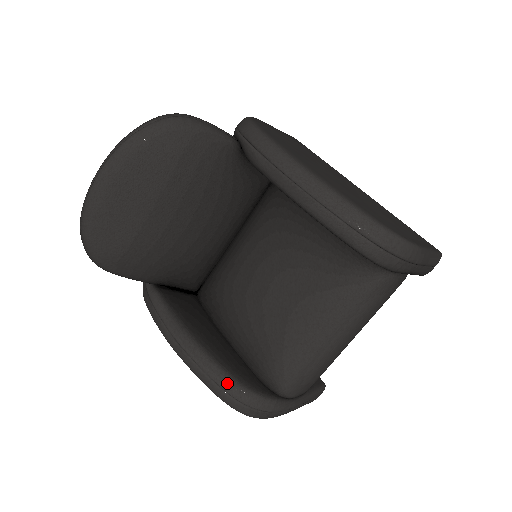
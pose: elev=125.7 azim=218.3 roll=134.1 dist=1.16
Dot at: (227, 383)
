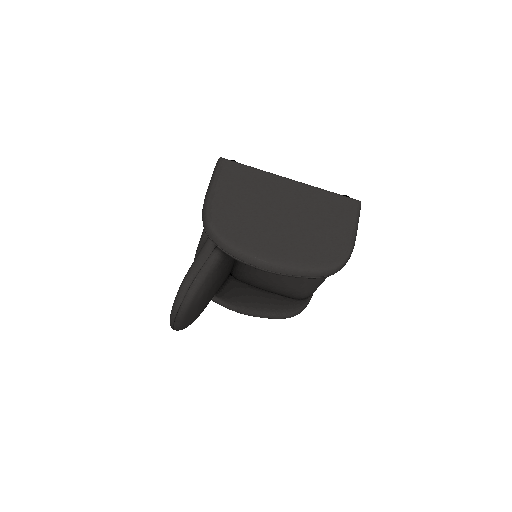
Dot at: (284, 316)
